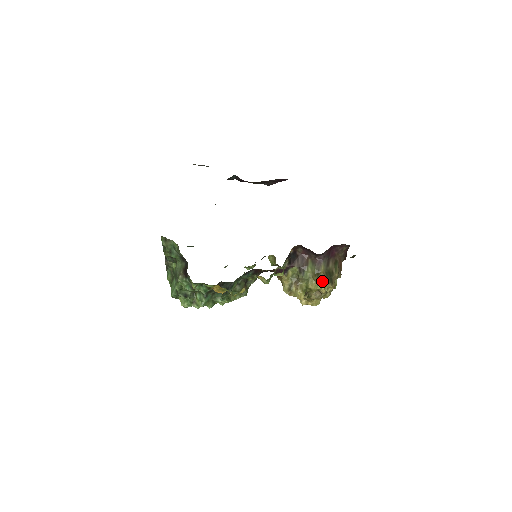
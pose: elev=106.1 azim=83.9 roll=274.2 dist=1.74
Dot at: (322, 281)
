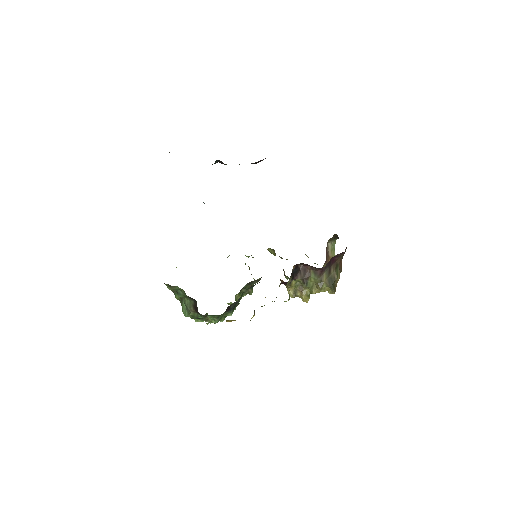
Dot at: occluded
